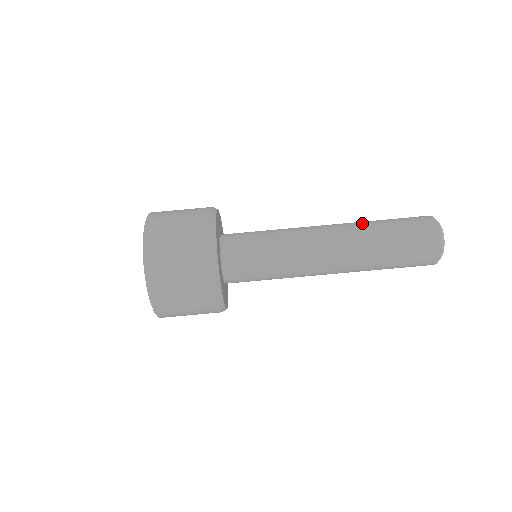
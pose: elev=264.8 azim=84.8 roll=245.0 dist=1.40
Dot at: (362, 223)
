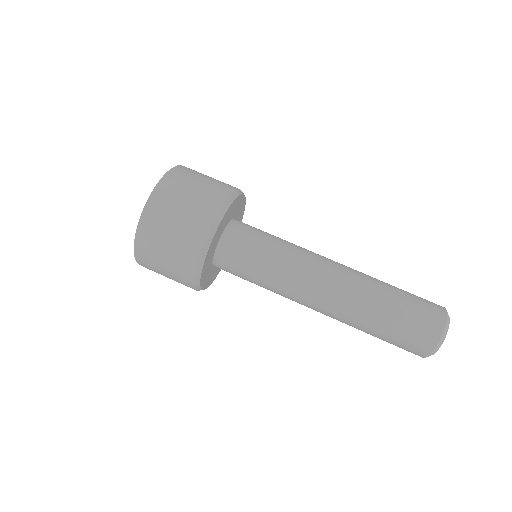
Dot at: occluded
